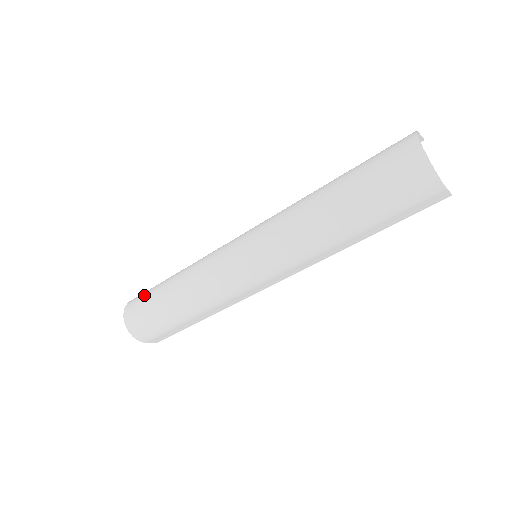
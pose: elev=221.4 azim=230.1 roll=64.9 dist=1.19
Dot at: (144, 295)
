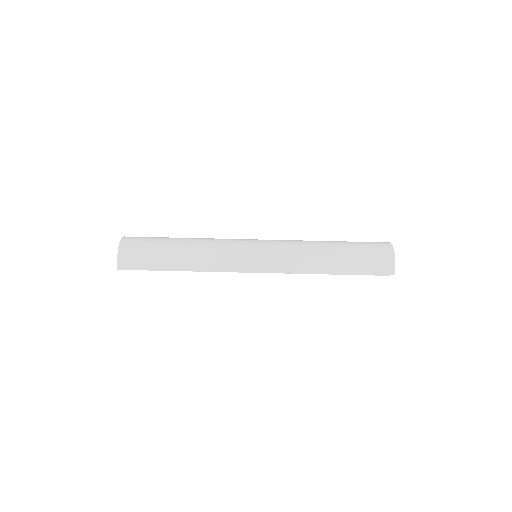
Dot at: occluded
